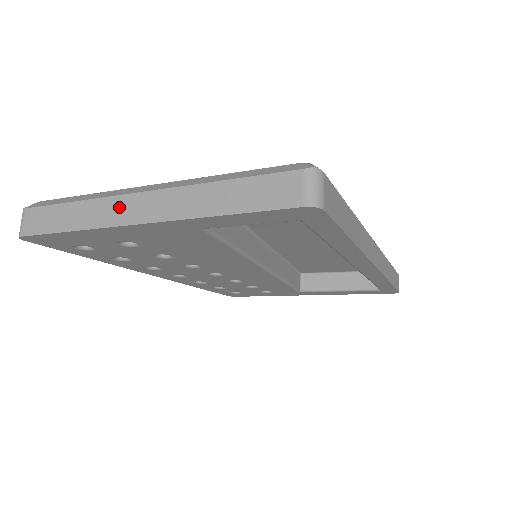
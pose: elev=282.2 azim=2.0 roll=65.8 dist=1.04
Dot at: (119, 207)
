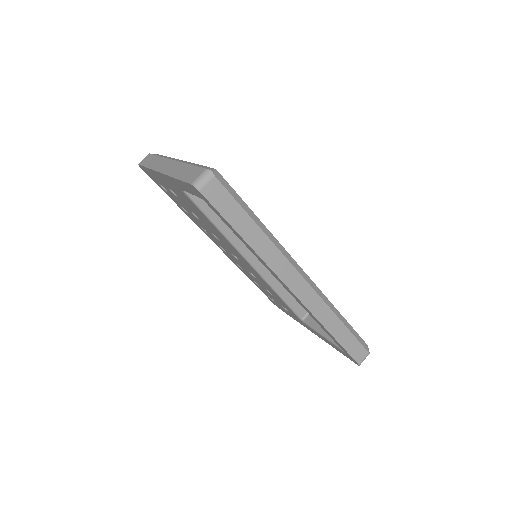
Dot at: (163, 163)
